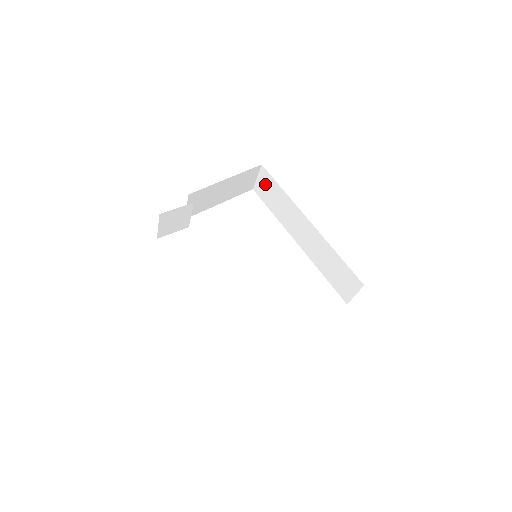
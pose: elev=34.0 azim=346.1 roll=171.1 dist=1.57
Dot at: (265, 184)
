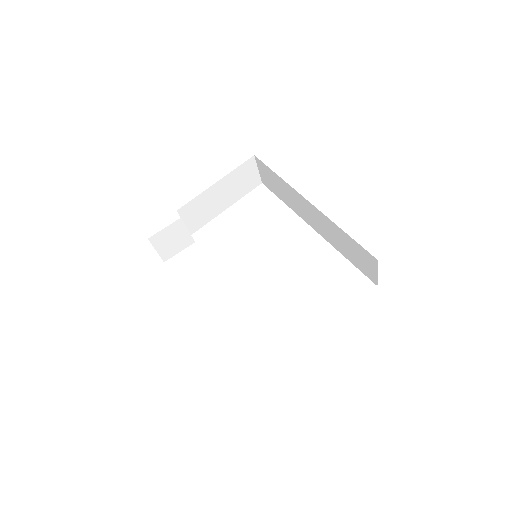
Dot at: (265, 174)
